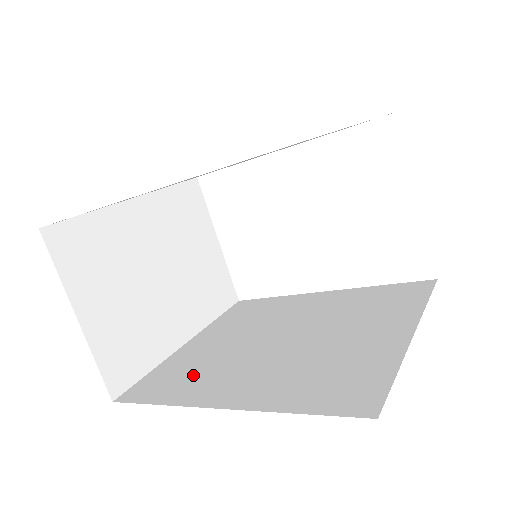
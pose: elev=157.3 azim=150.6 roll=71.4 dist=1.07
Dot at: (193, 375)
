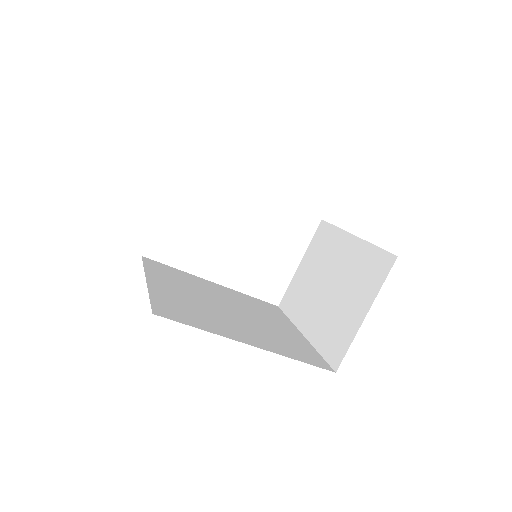
Dot at: (199, 315)
